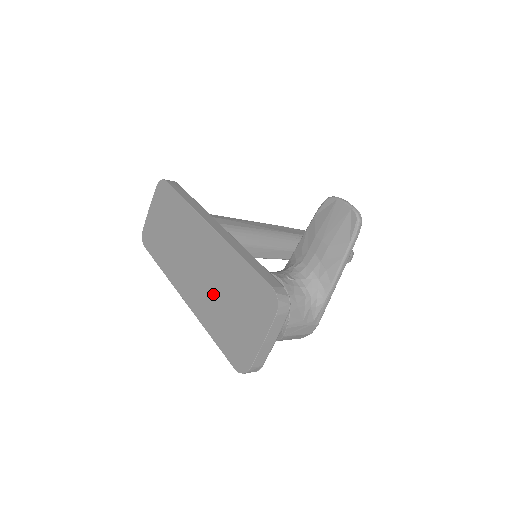
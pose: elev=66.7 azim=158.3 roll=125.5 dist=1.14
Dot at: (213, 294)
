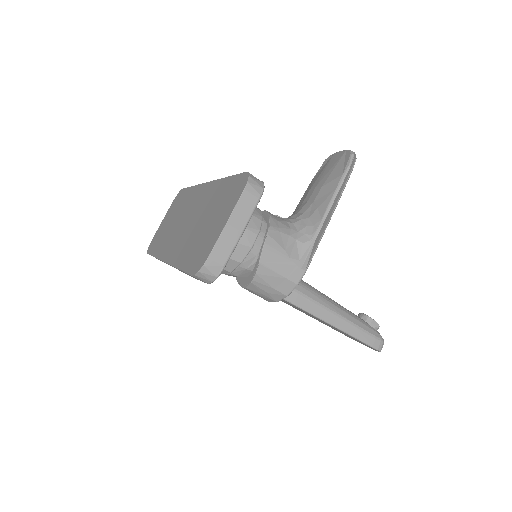
Dot at: (192, 230)
